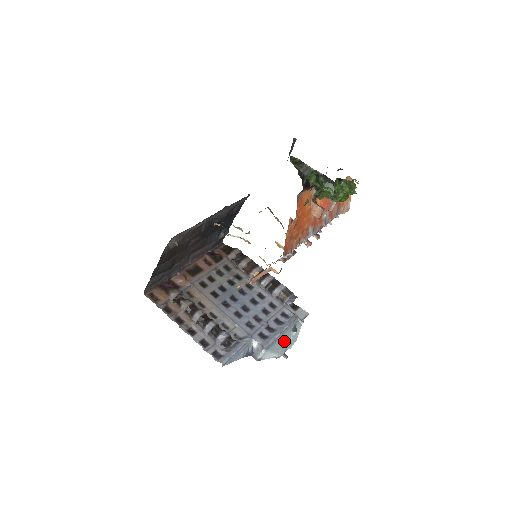
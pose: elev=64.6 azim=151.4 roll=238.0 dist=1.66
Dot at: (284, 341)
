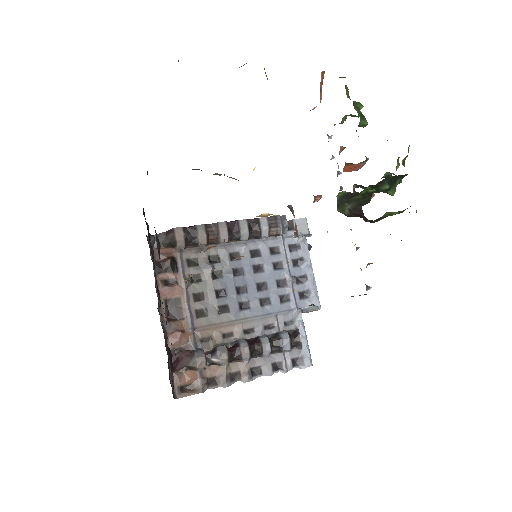
Dot at: occluded
